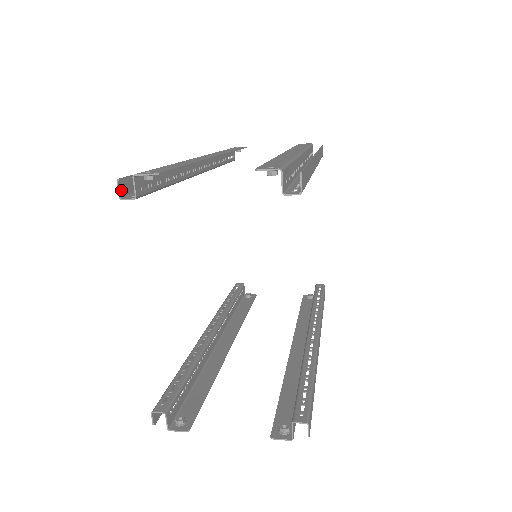
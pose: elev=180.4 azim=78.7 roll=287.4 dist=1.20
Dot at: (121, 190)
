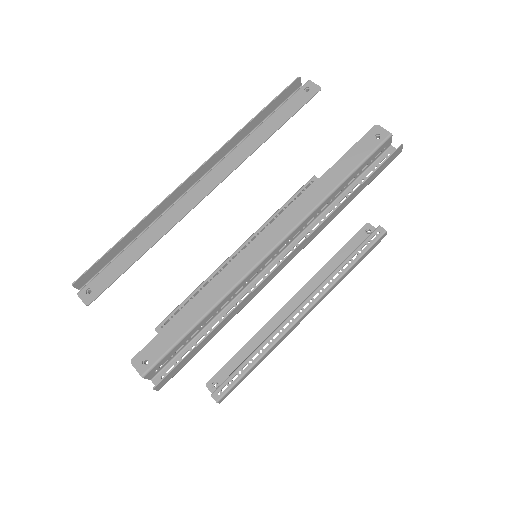
Dot at: (79, 286)
